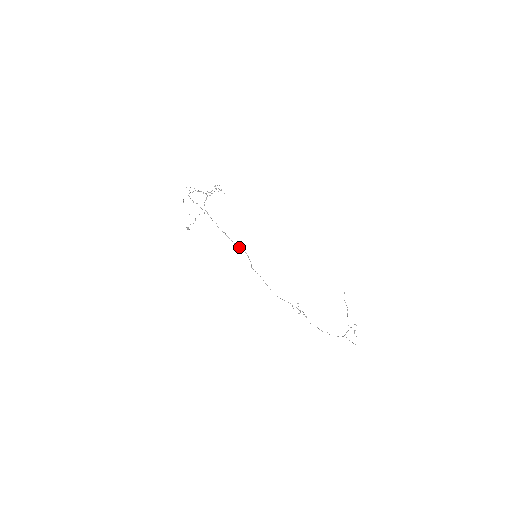
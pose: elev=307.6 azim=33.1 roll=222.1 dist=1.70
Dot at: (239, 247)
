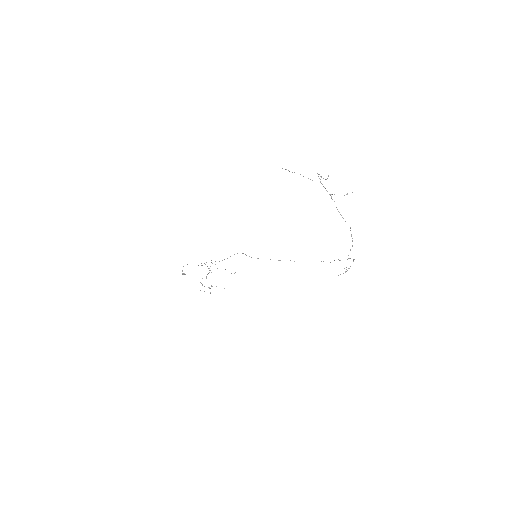
Dot at: occluded
